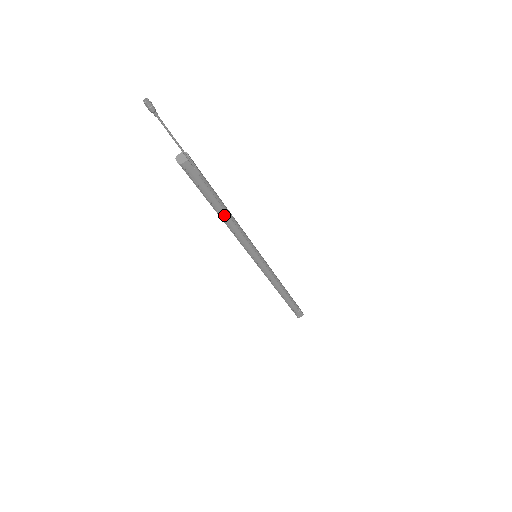
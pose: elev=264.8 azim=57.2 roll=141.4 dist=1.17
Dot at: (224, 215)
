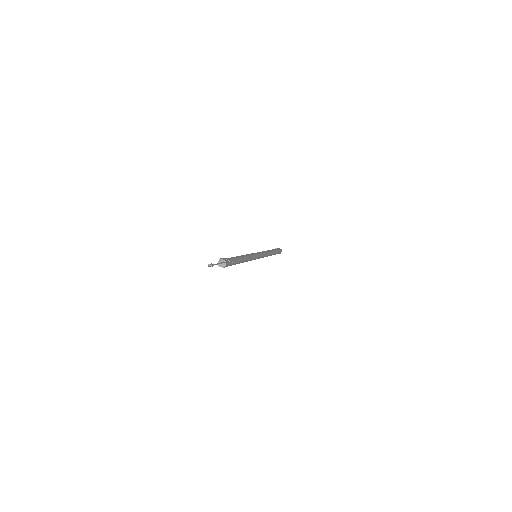
Dot at: (243, 261)
